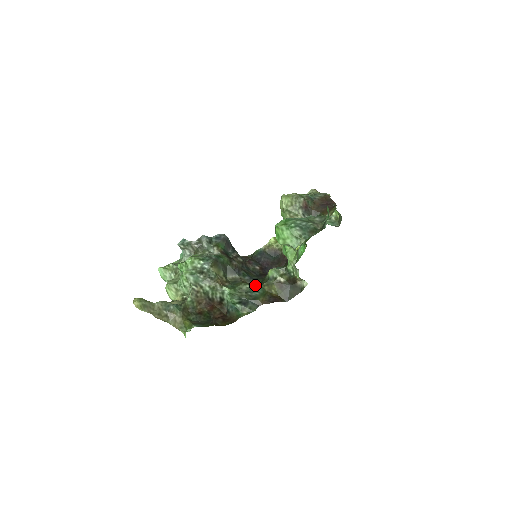
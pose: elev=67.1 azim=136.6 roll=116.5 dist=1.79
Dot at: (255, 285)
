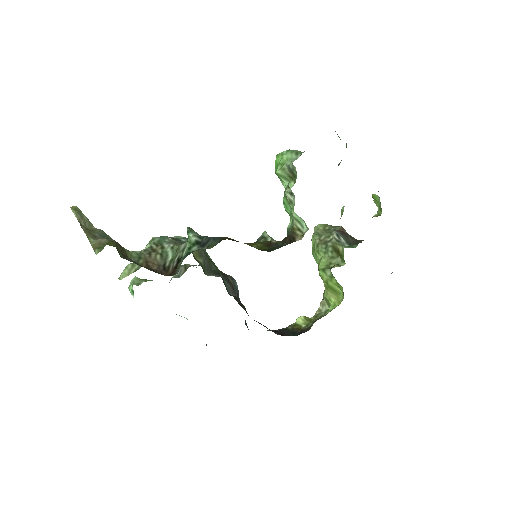
Dot at: occluded
